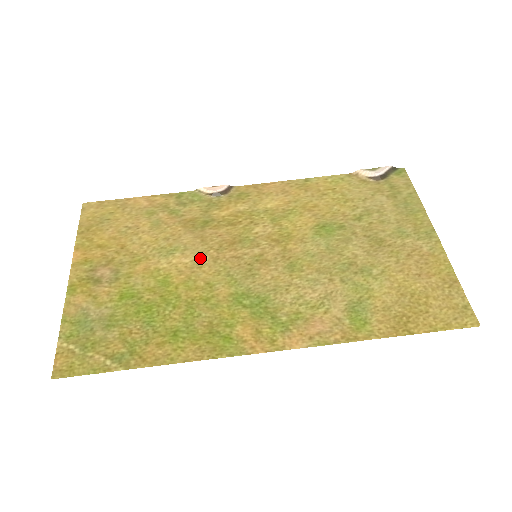
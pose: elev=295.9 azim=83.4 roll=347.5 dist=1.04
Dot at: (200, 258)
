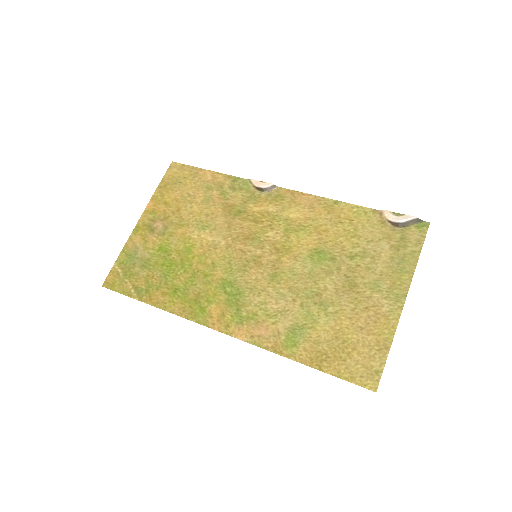
Dot at: (219, 241)
